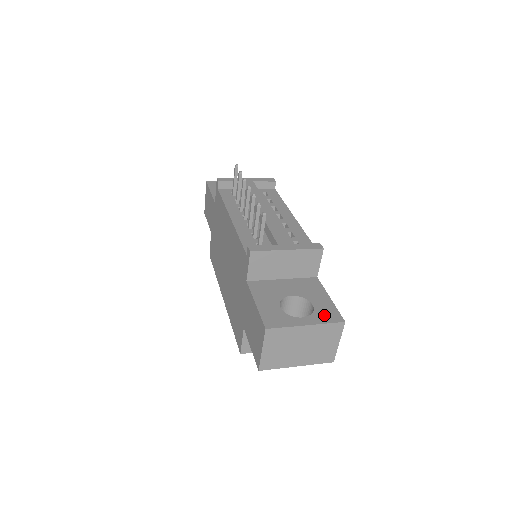
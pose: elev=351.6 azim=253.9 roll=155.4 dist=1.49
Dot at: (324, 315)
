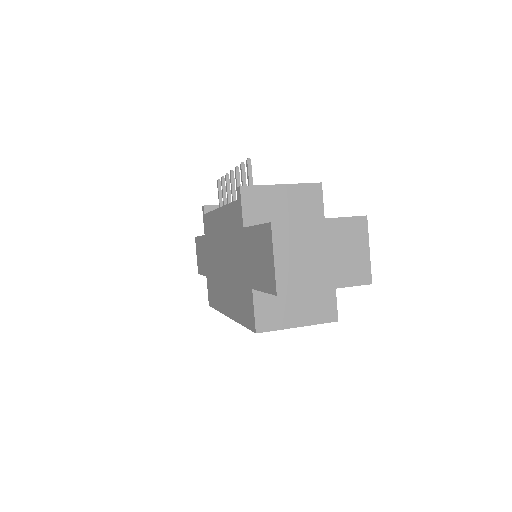
Dot at: occluded
